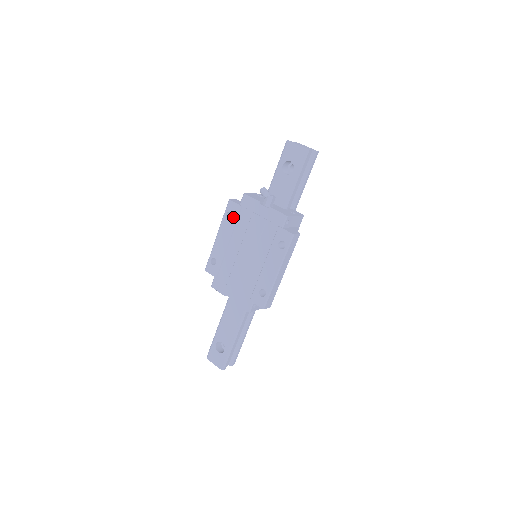
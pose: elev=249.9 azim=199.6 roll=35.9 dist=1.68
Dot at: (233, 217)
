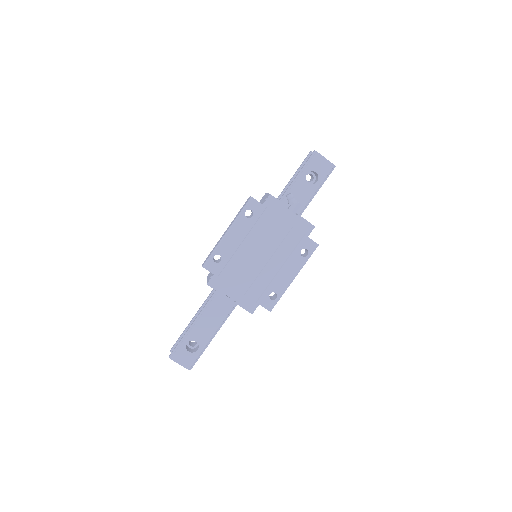
Dot at: (253, 216)
